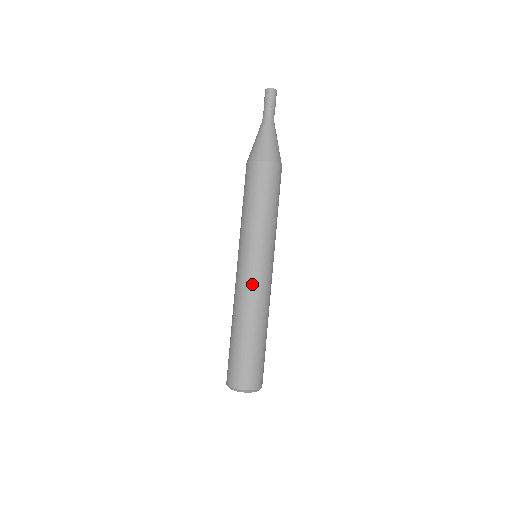
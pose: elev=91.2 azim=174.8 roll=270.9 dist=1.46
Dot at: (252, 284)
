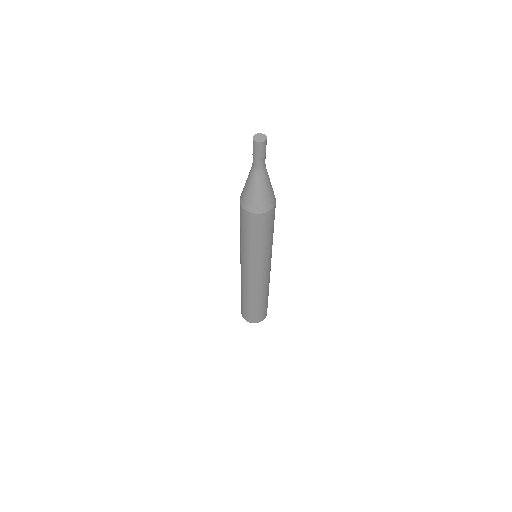
Dot at: (259, 282)
